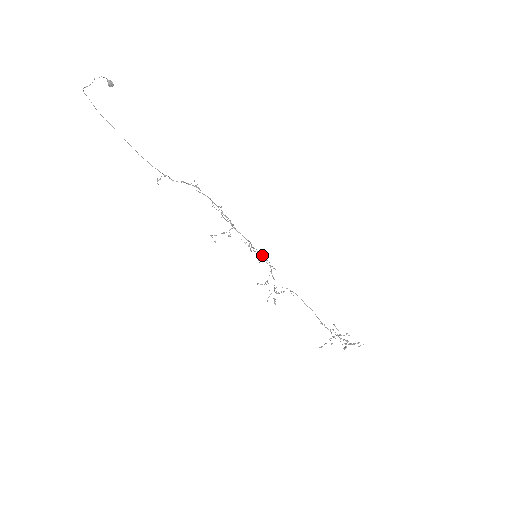
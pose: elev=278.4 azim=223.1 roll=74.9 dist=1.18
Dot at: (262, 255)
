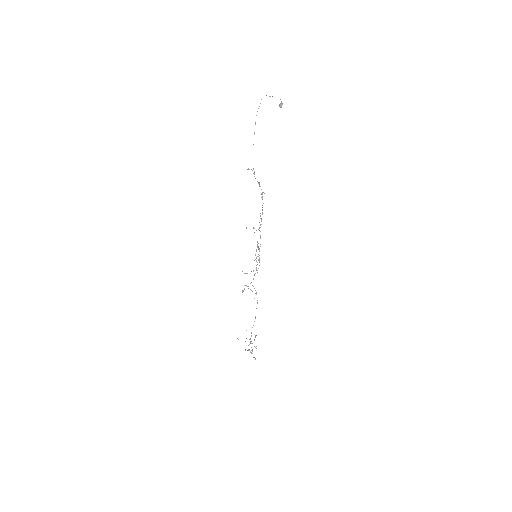
Dot at: occluded
